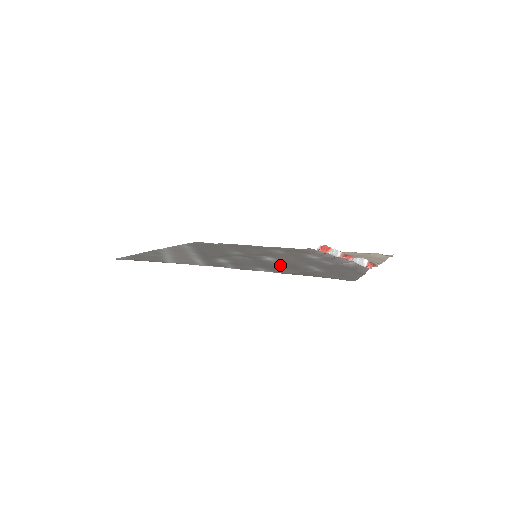
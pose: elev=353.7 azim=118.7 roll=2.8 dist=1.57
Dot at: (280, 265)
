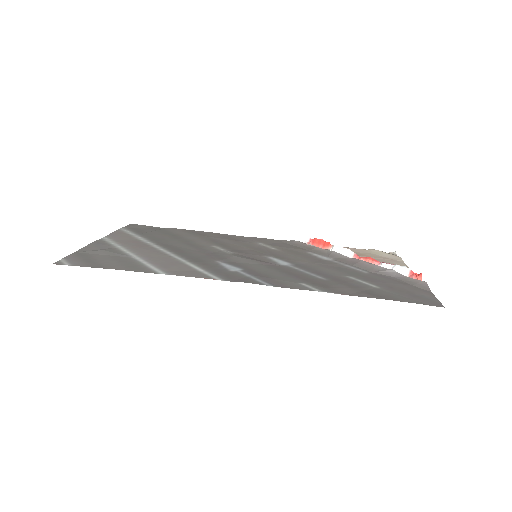
Dot at: (316, 276)
